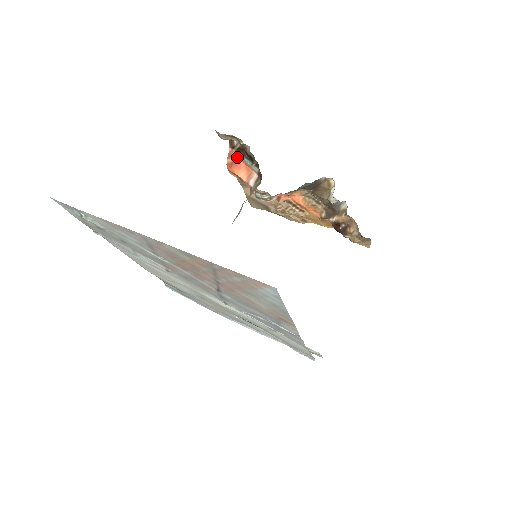
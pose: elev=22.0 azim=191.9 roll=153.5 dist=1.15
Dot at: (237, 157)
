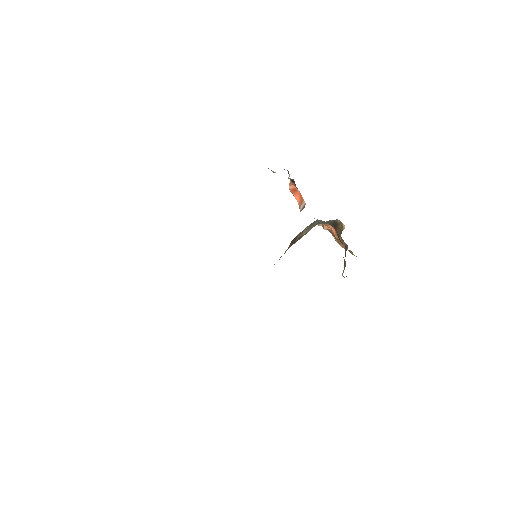
Dot at: occluded
